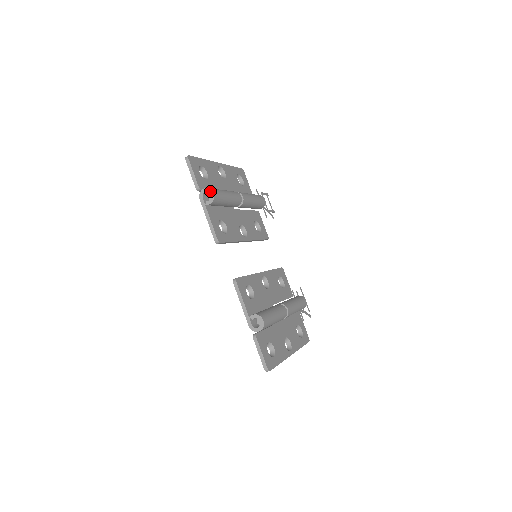
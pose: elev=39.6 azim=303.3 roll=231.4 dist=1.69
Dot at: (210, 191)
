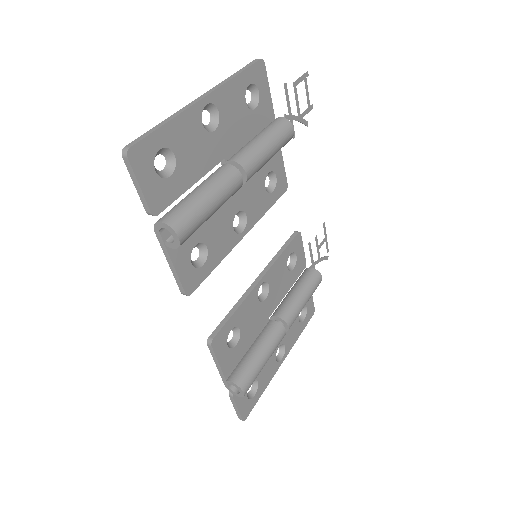
Dot at: (173, 233)
